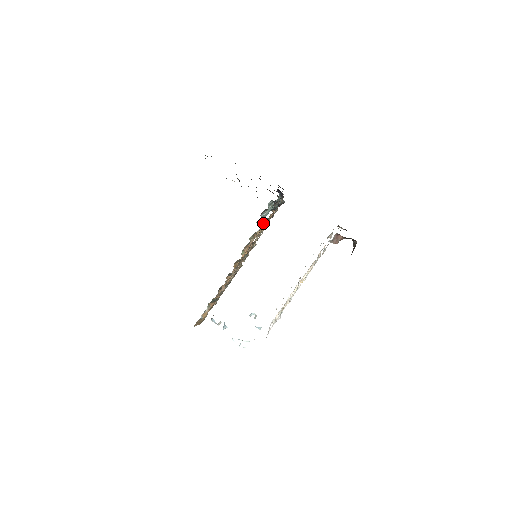
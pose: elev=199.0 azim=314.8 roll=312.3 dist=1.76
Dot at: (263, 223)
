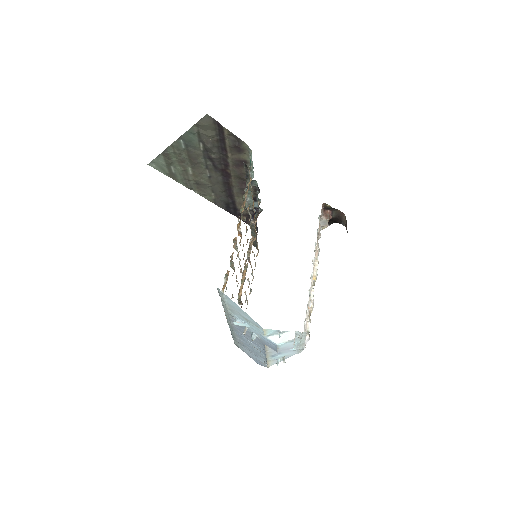
Dot at: (250, 240)
